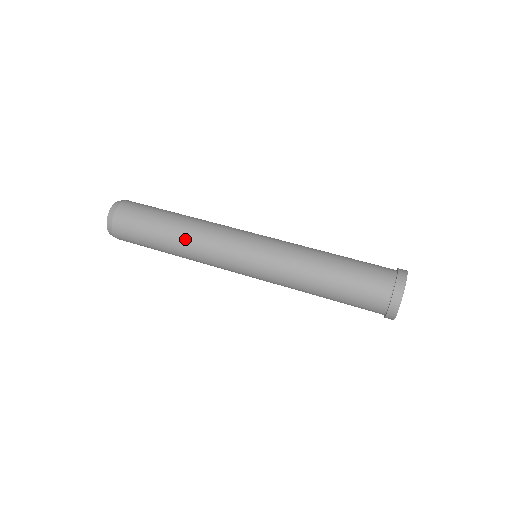
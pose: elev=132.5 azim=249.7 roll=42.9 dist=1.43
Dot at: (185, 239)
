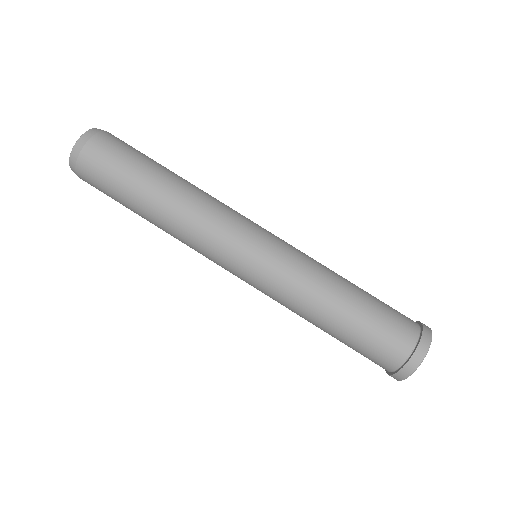
Dot at: (170, 217)
